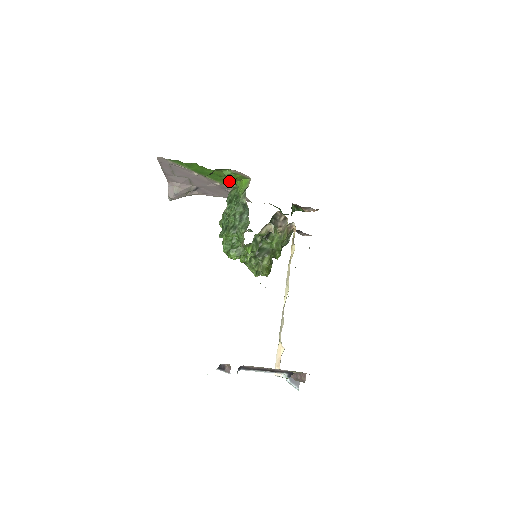
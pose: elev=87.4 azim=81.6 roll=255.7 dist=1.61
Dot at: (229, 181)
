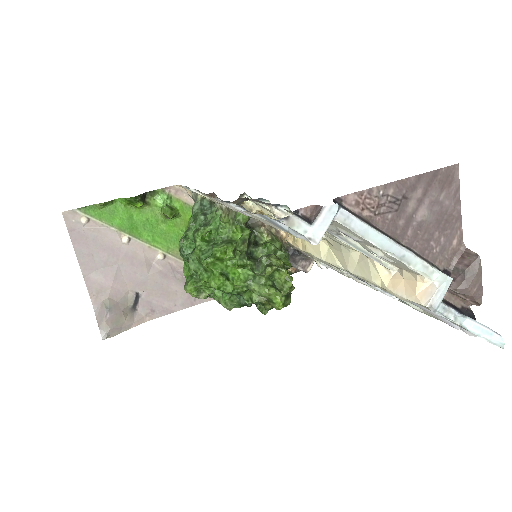
Dot at: (170, 211)
